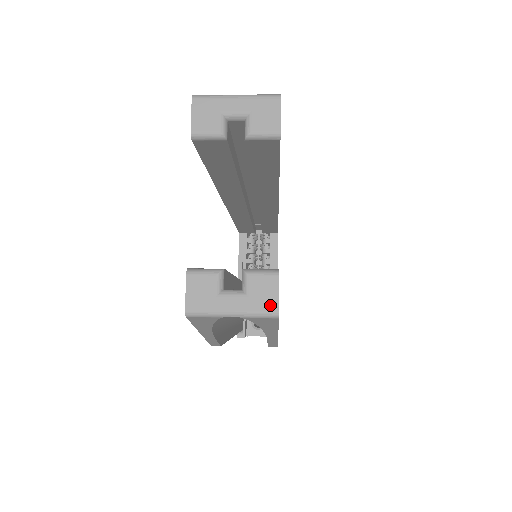
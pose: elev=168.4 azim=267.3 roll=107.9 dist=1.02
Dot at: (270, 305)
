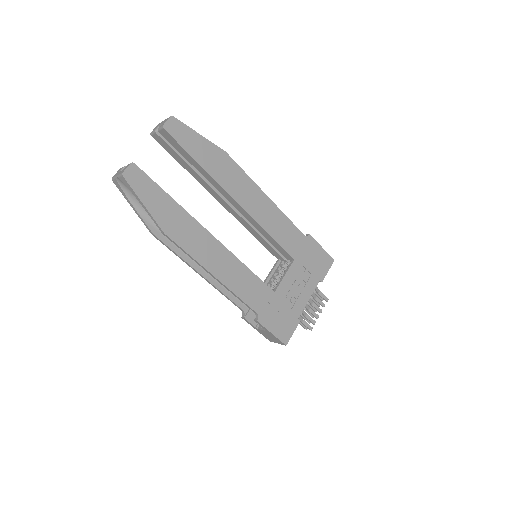
Dot at: (123, 171)
